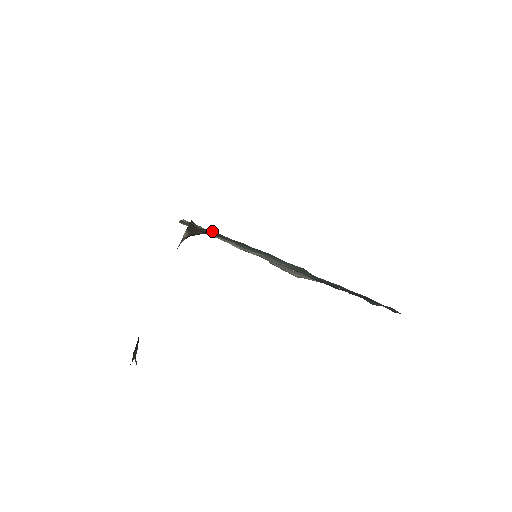
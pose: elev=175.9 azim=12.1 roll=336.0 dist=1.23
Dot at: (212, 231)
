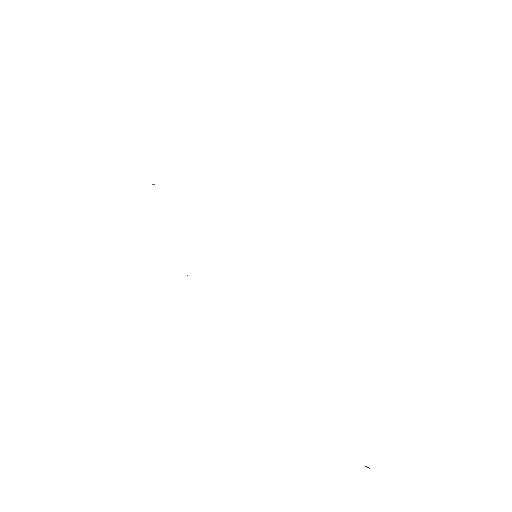
Dot at: occluded
